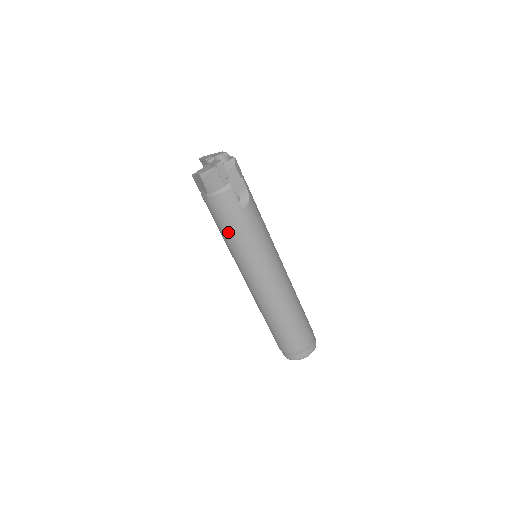
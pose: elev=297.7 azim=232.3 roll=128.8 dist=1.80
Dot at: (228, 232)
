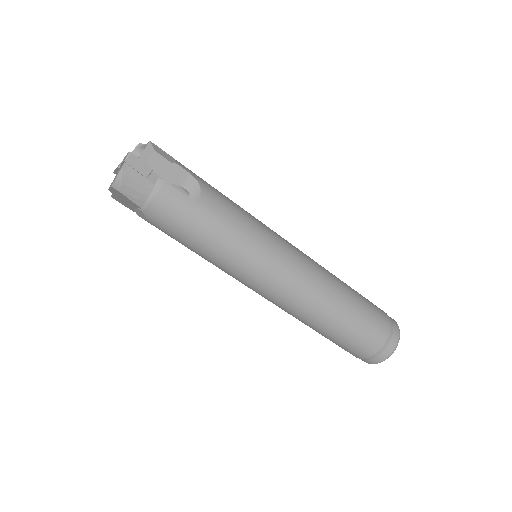
Dot at: (197, 243)
